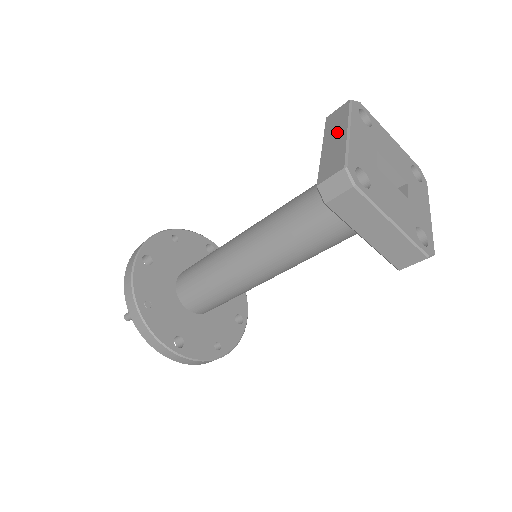
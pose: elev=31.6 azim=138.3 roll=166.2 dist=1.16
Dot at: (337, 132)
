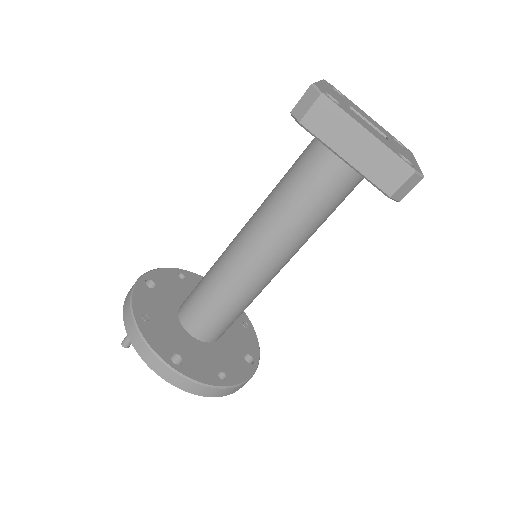
Dot at: occluded
